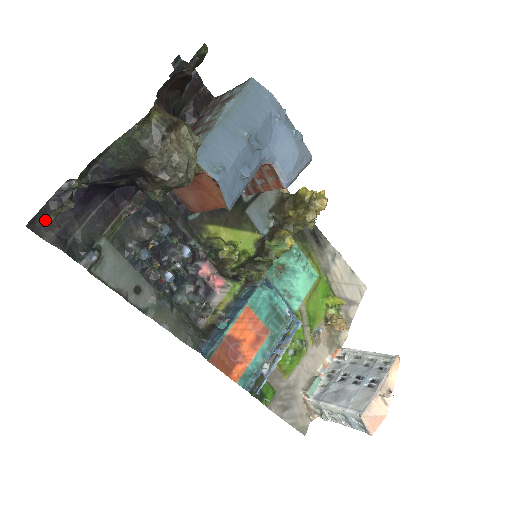
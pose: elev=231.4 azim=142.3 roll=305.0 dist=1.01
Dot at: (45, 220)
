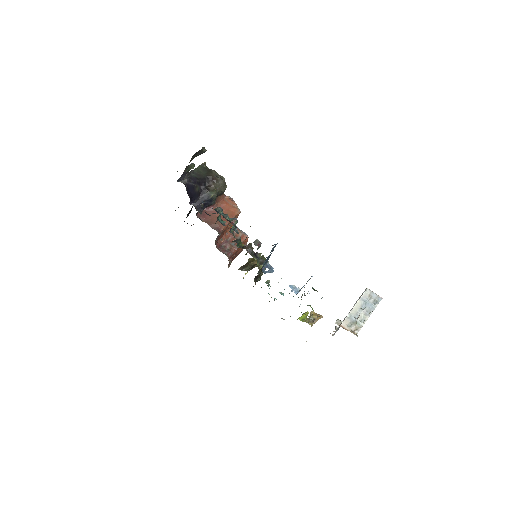
Dot at: occluded
